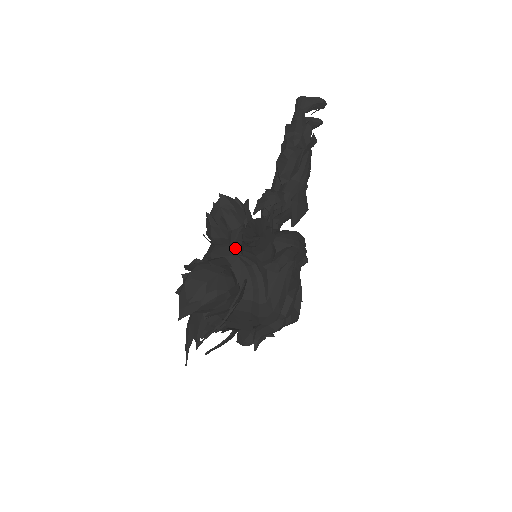
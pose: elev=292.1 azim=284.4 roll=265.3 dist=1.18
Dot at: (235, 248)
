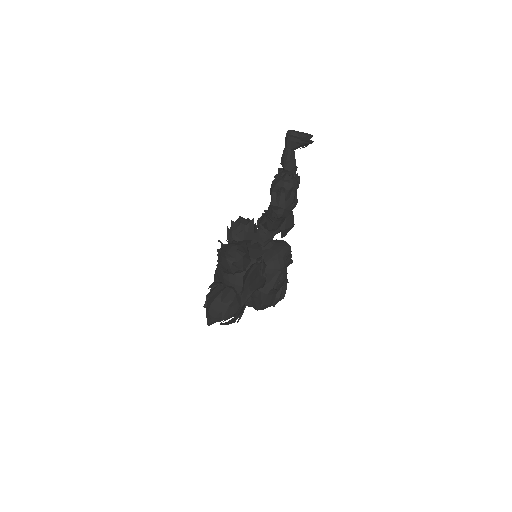
Dot at: (239, 279)
